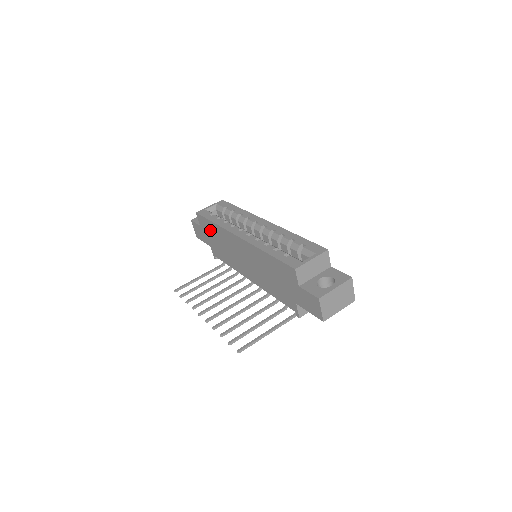
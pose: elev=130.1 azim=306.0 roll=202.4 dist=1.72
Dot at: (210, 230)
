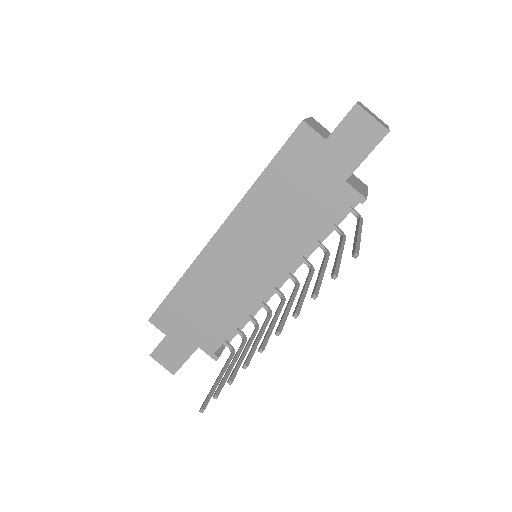
Dot at: (181, 310)
